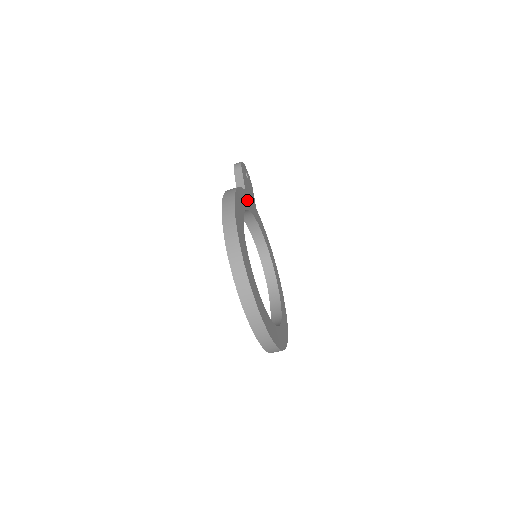
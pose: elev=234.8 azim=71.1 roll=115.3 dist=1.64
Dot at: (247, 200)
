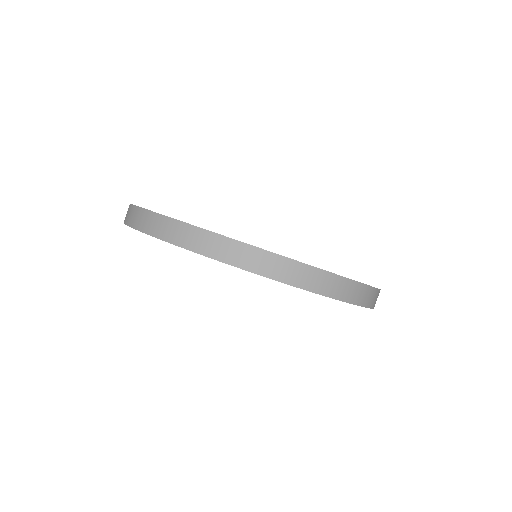
Dot at: occluded
